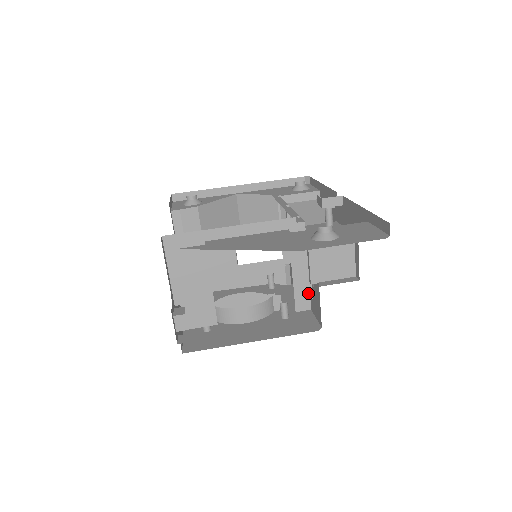
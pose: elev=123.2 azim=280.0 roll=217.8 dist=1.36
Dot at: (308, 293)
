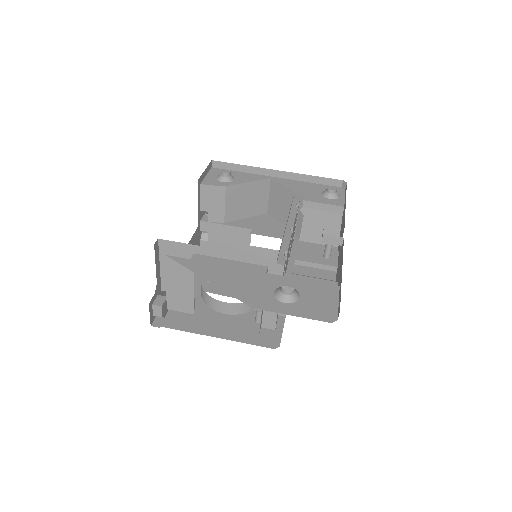
Dot at: (275, 318)
